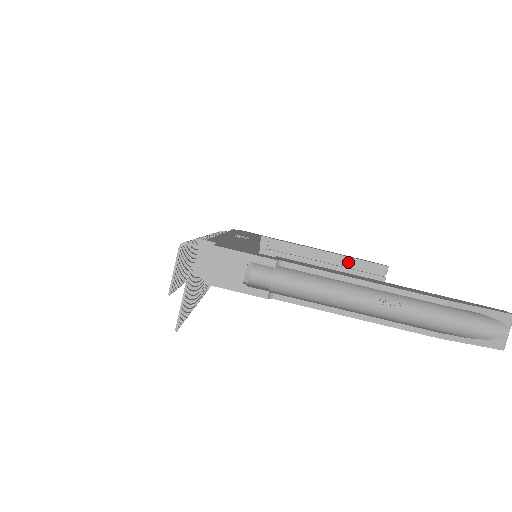
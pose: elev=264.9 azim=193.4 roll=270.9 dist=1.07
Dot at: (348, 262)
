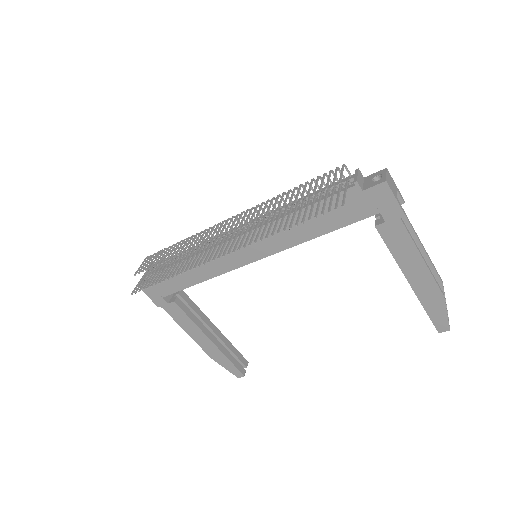
Dot at: (227, 343)
